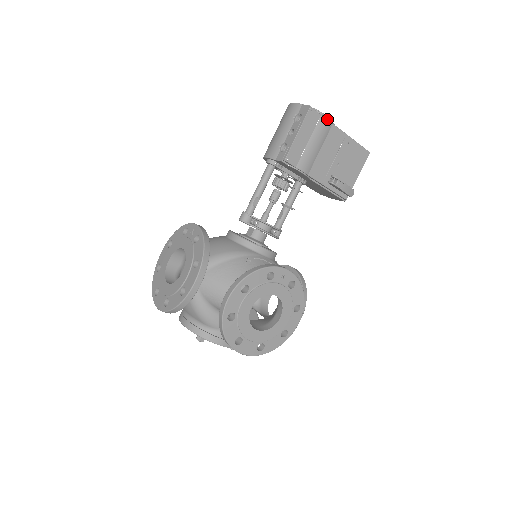
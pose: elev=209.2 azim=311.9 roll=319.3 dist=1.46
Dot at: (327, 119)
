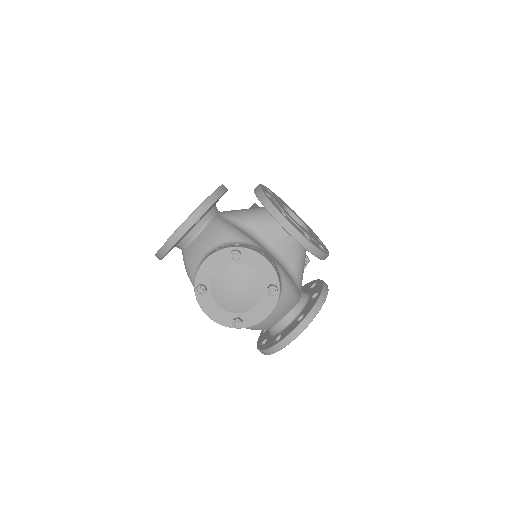
Dot at: occluded
